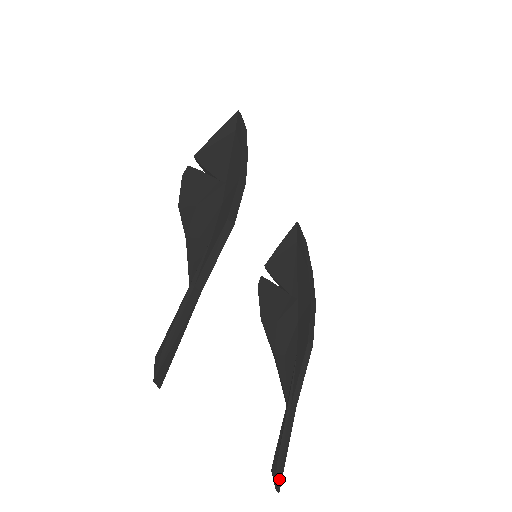
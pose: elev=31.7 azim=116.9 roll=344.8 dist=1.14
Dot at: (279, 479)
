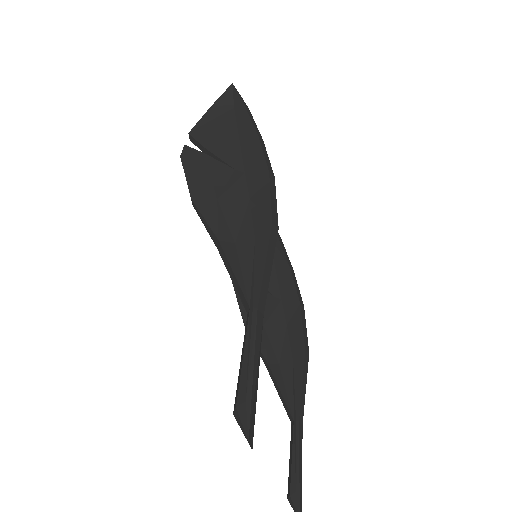
Dot at: (300, 508)
